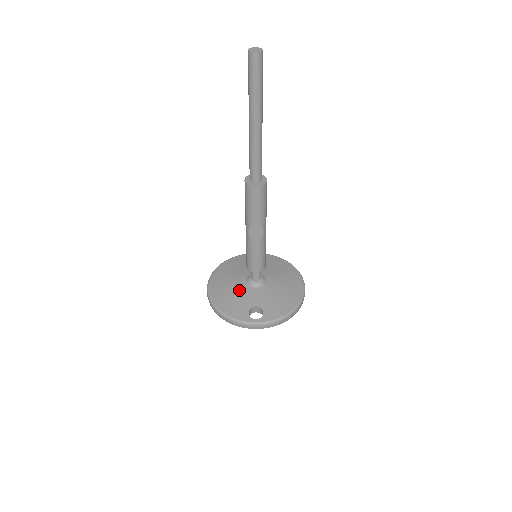
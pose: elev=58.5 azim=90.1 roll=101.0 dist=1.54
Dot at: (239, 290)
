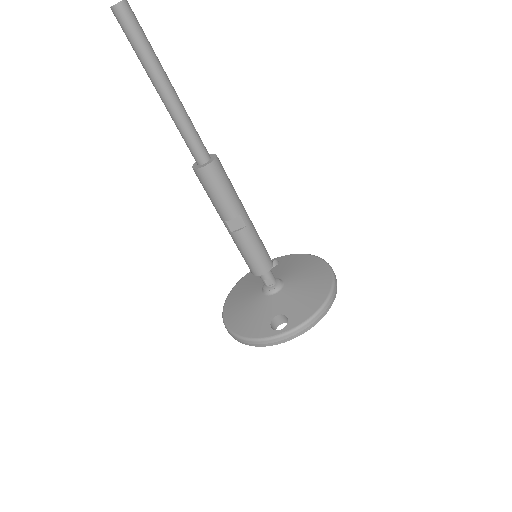
Dot at: (255, 304)
